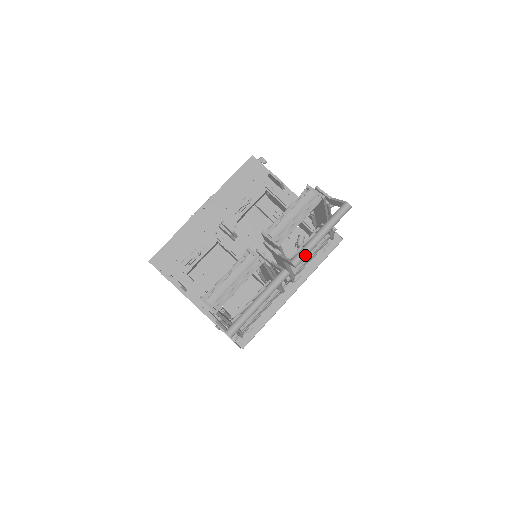
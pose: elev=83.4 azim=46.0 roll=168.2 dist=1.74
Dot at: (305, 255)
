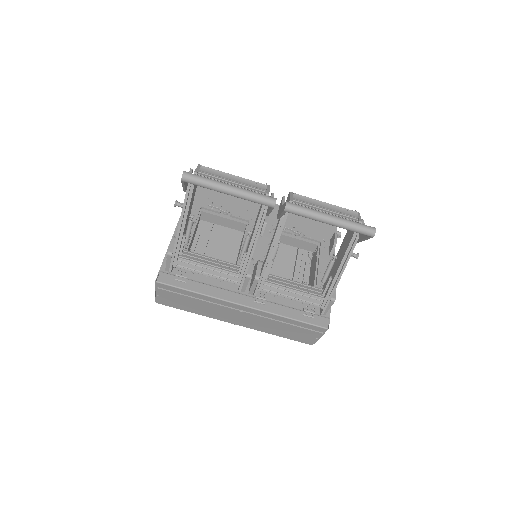
Dot at: (302, 210)
